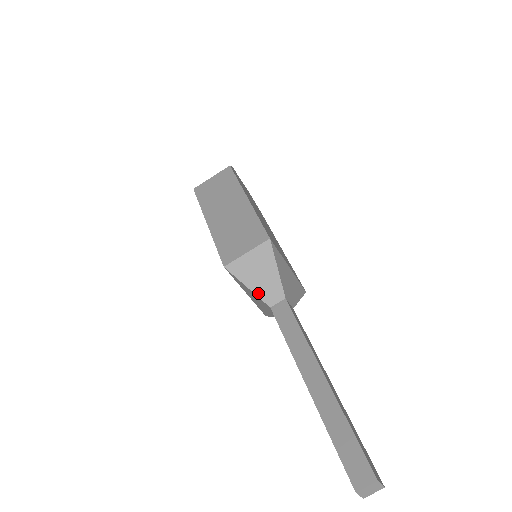
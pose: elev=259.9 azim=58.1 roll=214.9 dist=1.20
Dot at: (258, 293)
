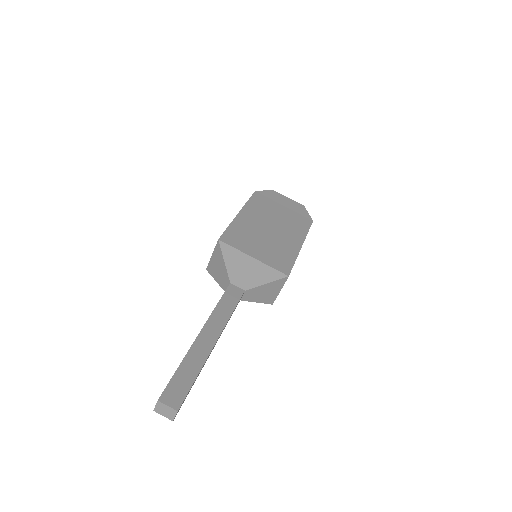
Dot at: (220, 283)
